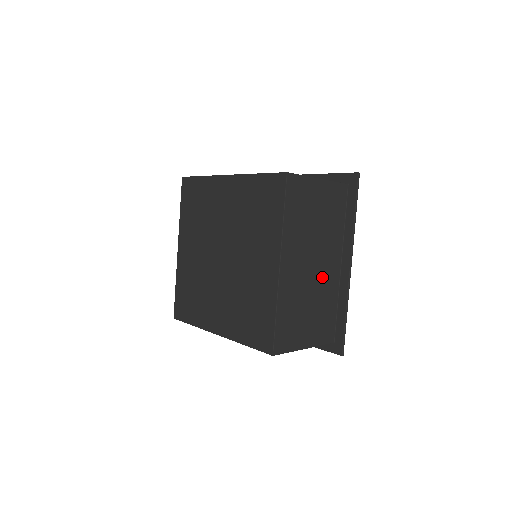
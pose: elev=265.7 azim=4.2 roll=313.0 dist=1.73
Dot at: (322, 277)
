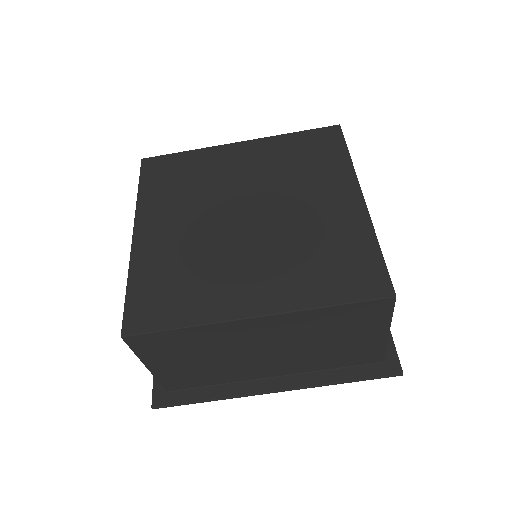
Dot at: occluded
